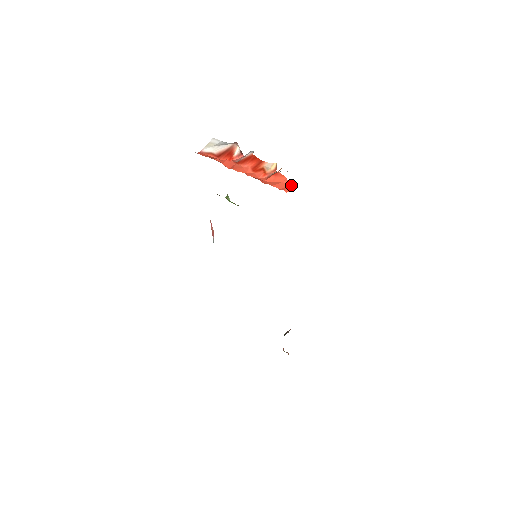
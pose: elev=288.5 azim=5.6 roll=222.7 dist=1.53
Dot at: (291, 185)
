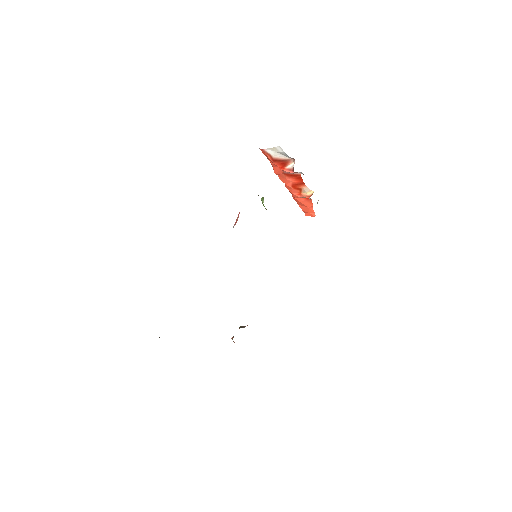
Dot at: (313, 213)
